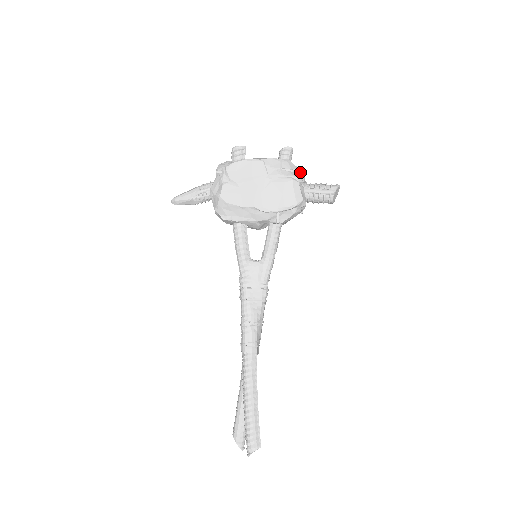
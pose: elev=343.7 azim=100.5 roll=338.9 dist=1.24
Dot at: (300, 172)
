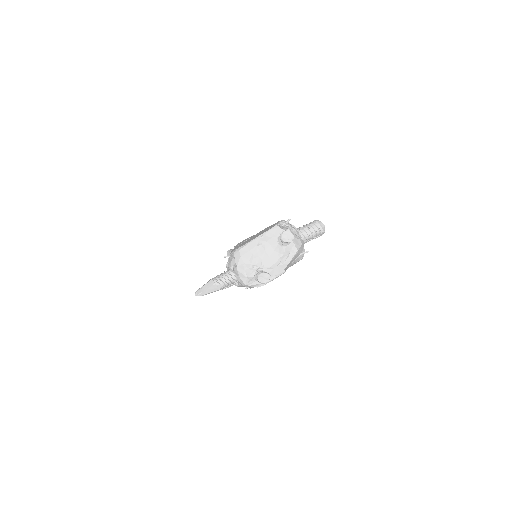
Dot at: (303, 246)
